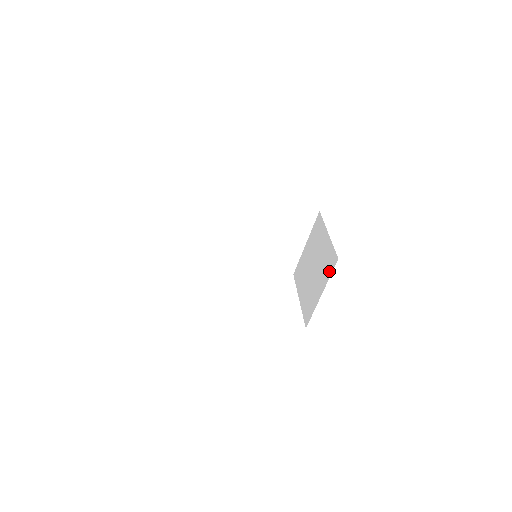
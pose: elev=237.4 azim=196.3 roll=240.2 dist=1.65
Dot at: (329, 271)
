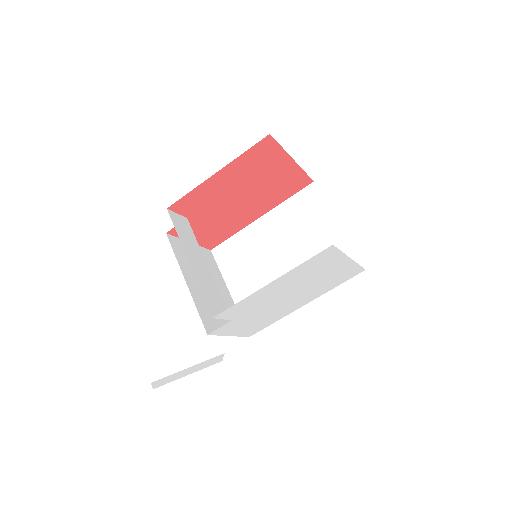
Dot at: occluded
